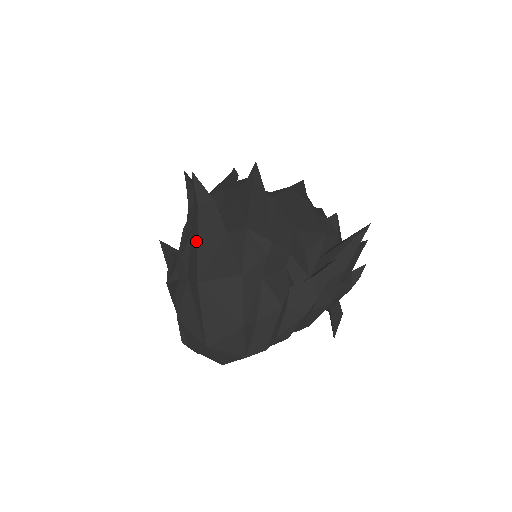
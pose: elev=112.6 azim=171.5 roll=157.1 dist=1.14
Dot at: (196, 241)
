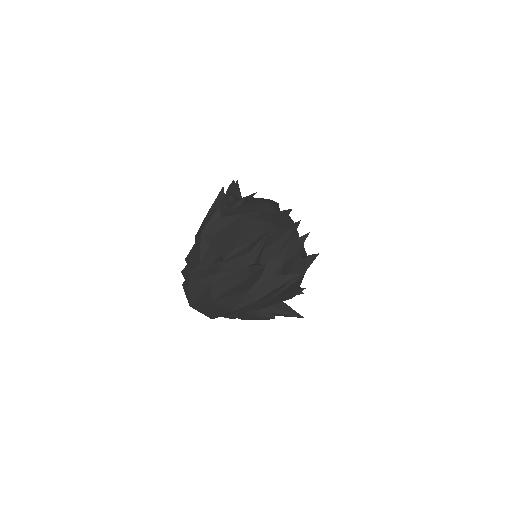
Dot at: (231, 287)
